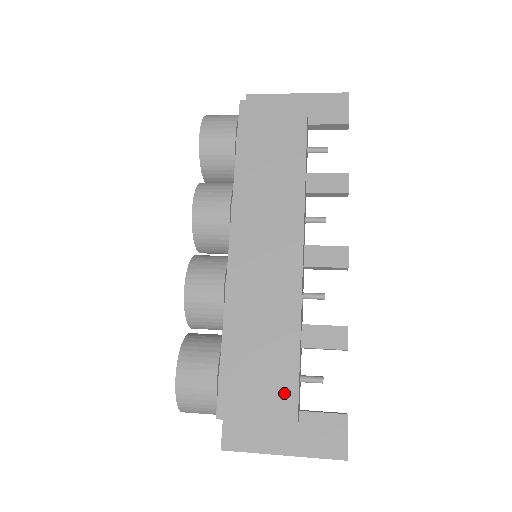
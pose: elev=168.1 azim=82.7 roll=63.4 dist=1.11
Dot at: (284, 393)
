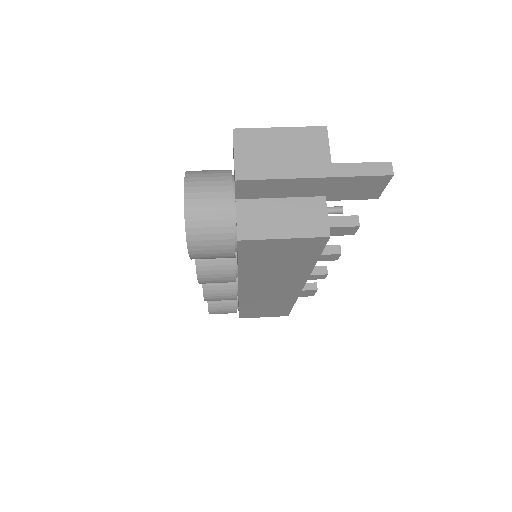
Dot at: (281, 313)
